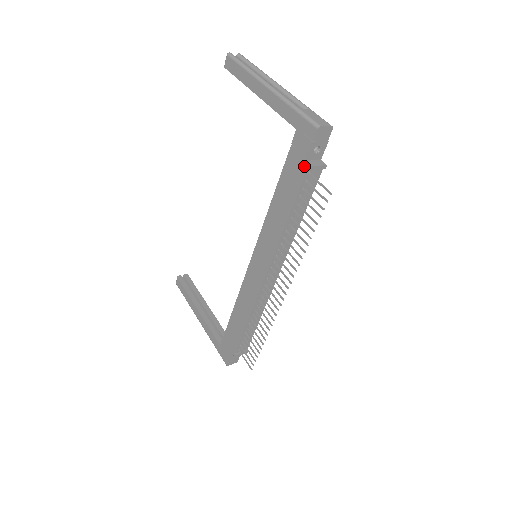
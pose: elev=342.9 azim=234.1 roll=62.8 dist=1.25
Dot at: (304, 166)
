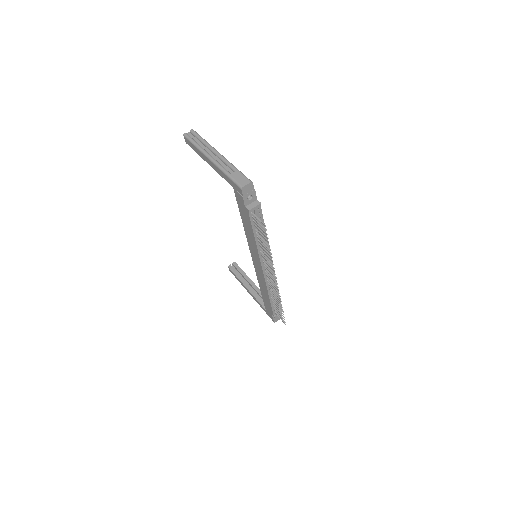
Dot at: (246, 210)
